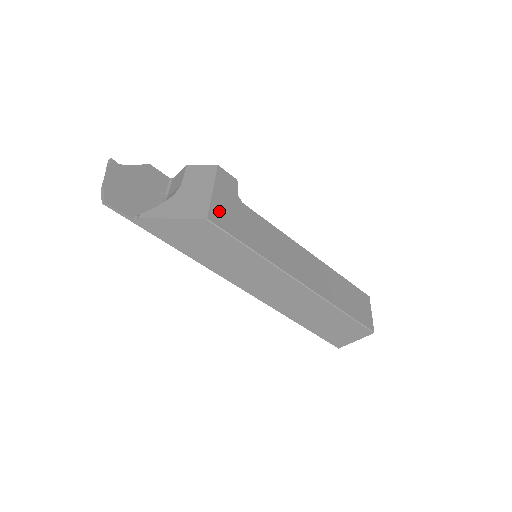
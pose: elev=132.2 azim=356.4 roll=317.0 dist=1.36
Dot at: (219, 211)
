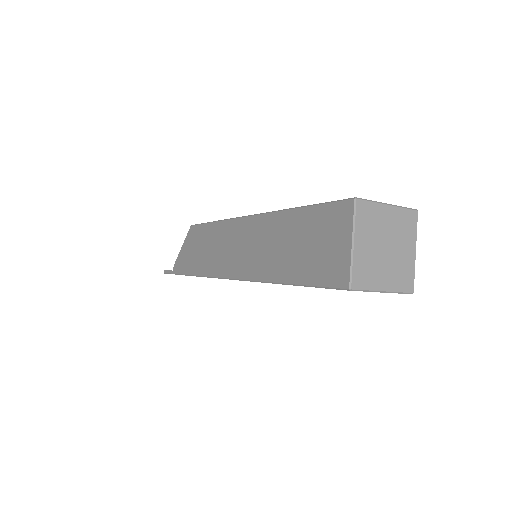
Dot at: occluded
